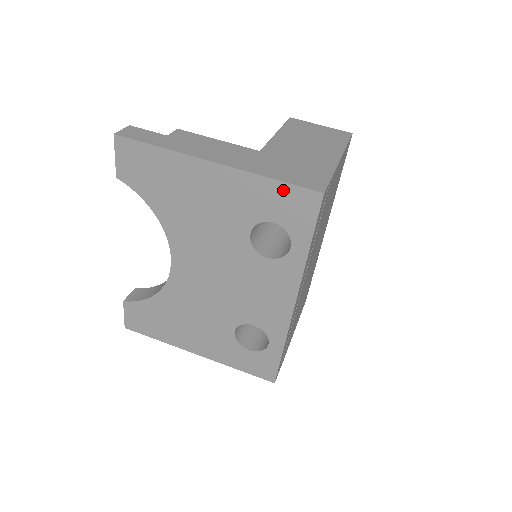
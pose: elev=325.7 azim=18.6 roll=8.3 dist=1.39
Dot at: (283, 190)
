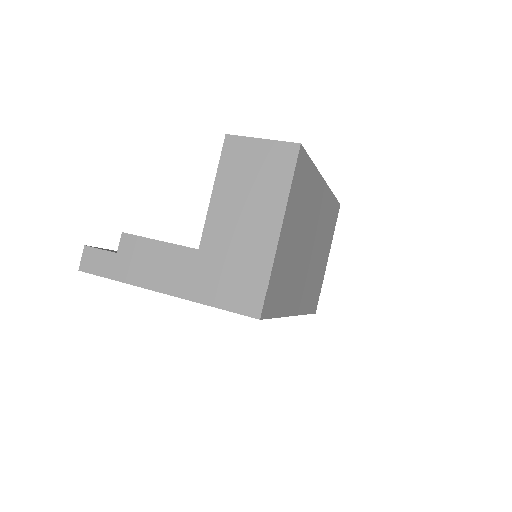
Dot at: occluded
